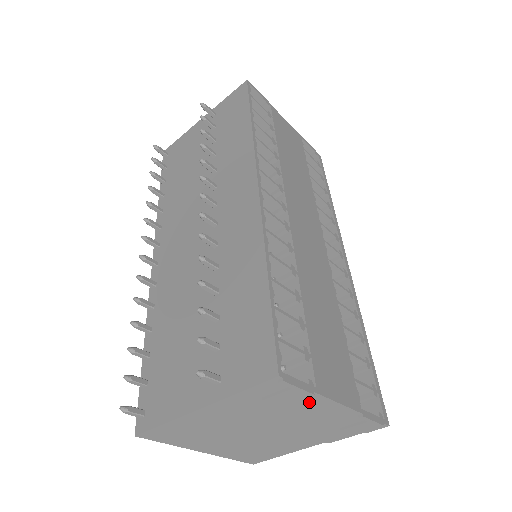
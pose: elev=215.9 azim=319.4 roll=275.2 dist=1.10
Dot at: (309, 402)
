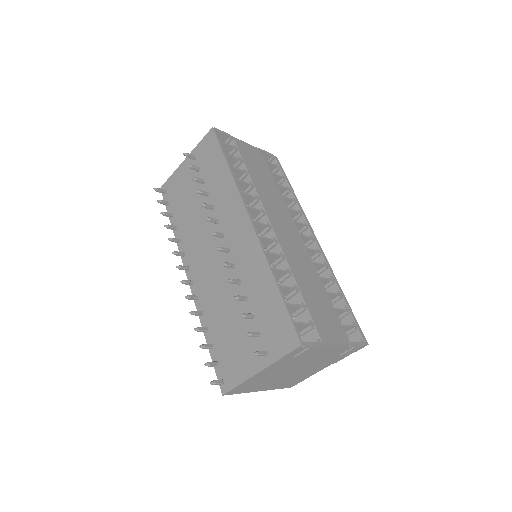
Dot at: (320, 350)
